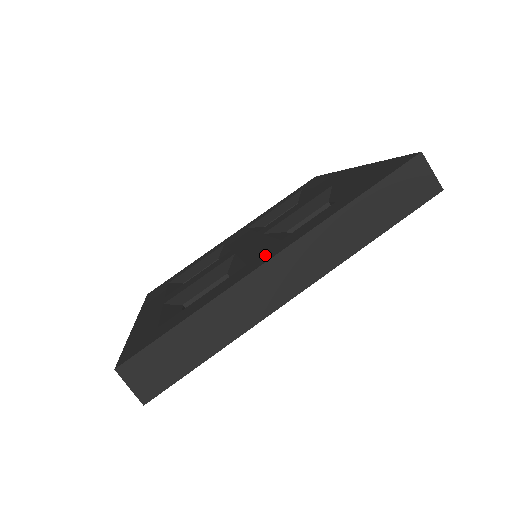
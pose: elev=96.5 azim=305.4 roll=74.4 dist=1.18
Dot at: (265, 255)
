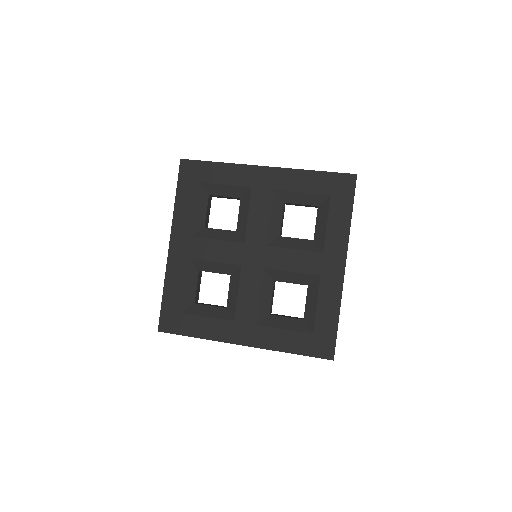
Dot at: occluded
